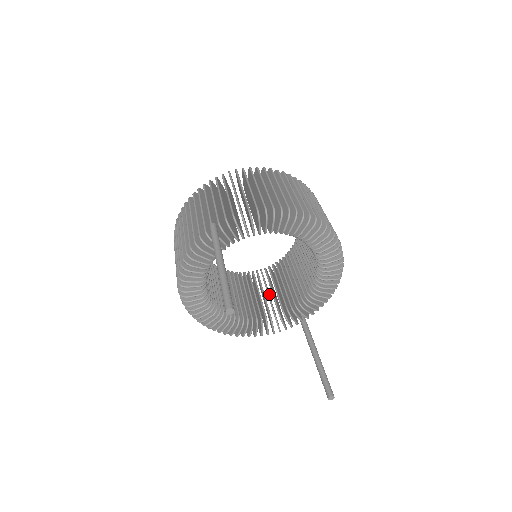
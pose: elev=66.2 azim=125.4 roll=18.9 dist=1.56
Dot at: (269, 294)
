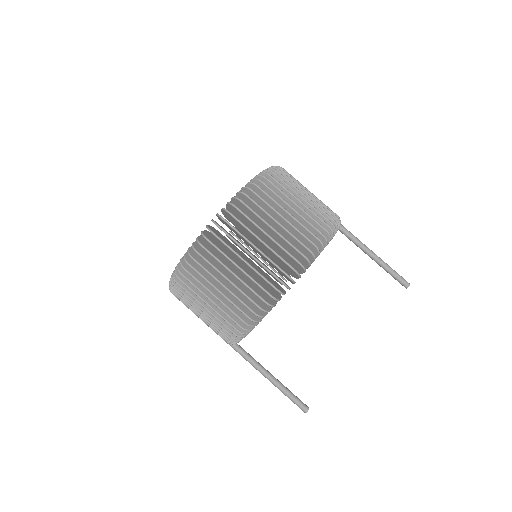
Dot at: occluded
